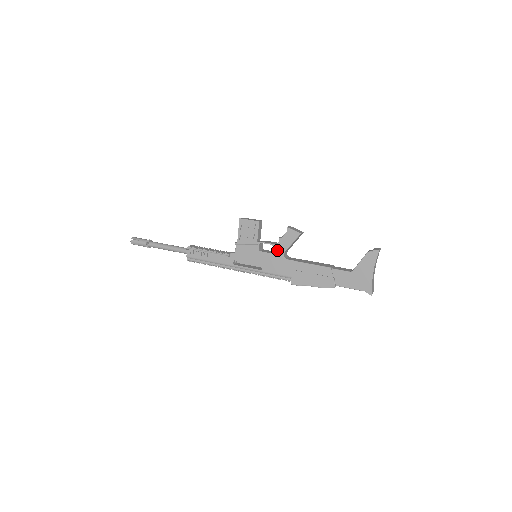
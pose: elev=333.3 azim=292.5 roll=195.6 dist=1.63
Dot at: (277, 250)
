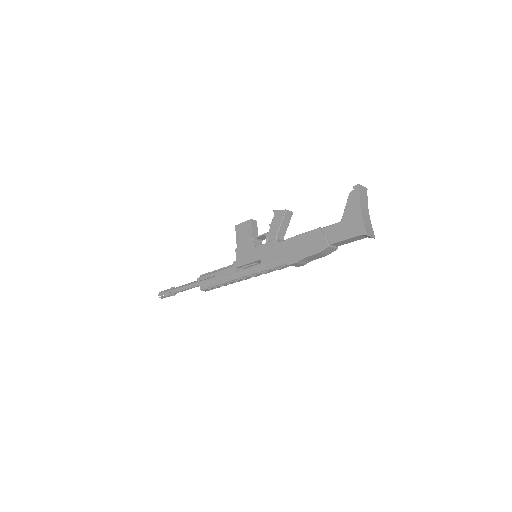
Dot at: (270, 237)
